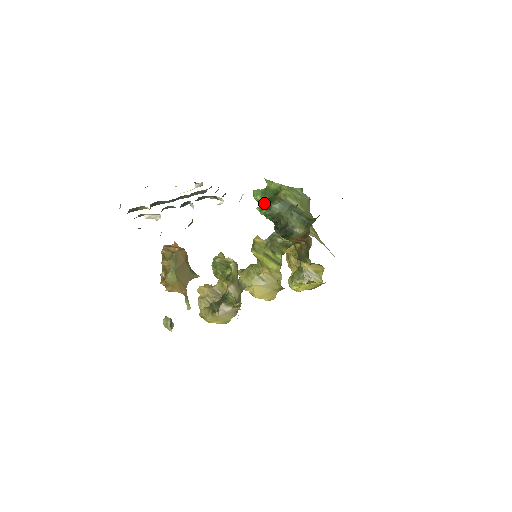
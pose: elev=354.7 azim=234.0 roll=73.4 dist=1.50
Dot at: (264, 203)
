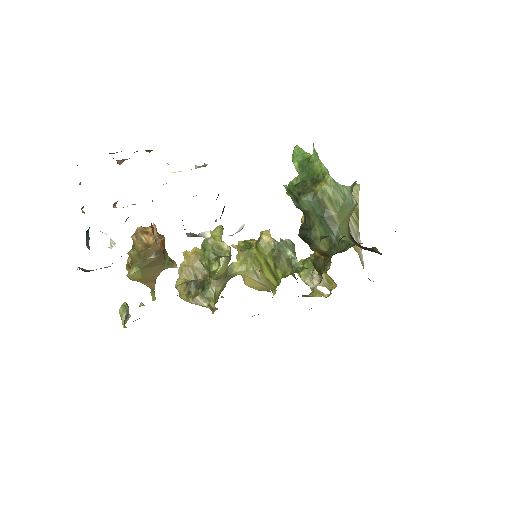
Dot at: (294, 188)
